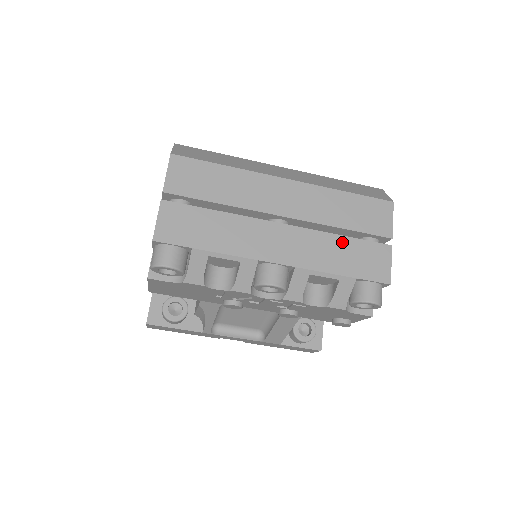
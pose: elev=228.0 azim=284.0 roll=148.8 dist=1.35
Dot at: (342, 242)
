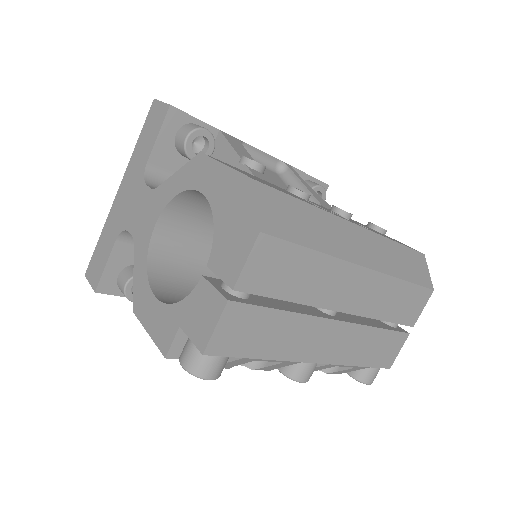
Dot at: (377, 335)
